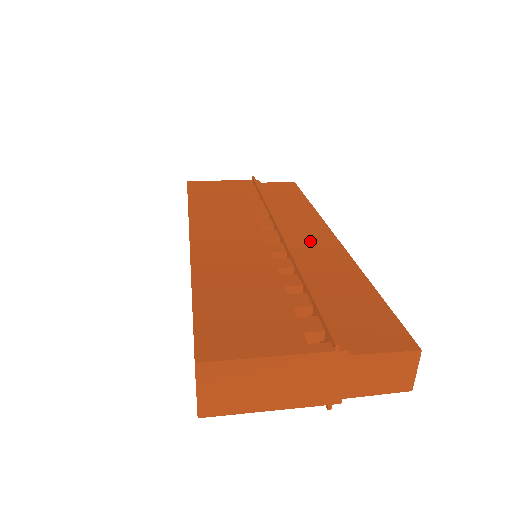
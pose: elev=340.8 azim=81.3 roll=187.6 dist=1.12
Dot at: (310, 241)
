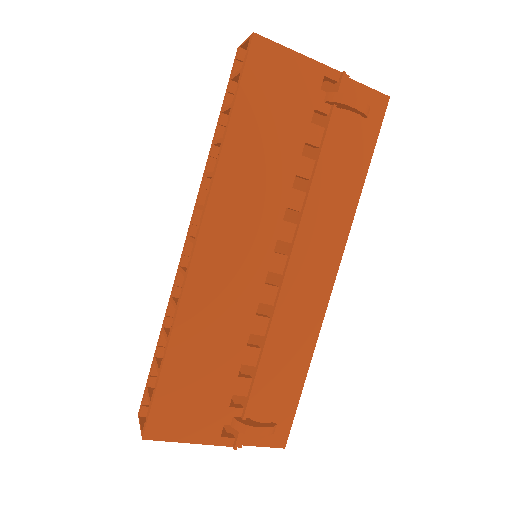
Dot at: occluded
